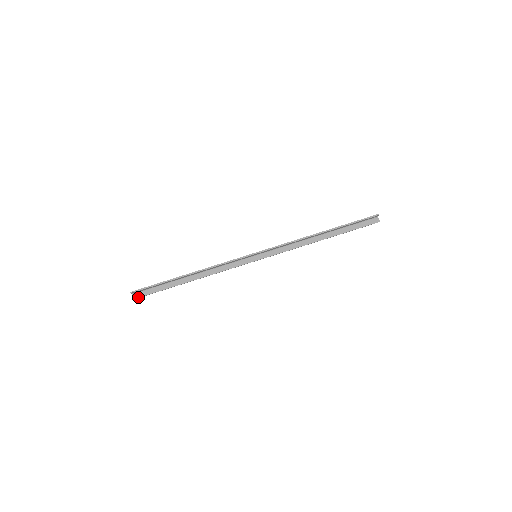
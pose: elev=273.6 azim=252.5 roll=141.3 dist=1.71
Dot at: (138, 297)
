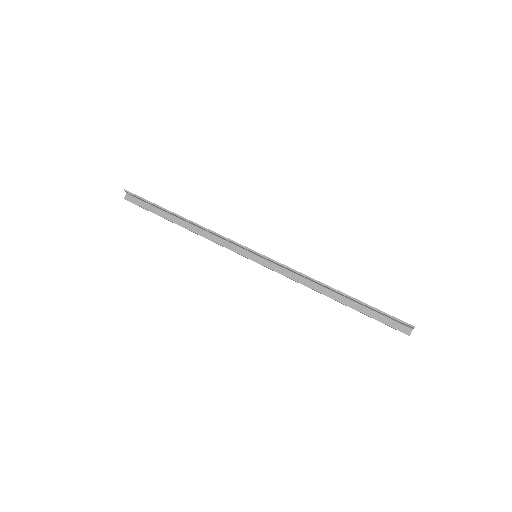
Dot at: (129, 200)
